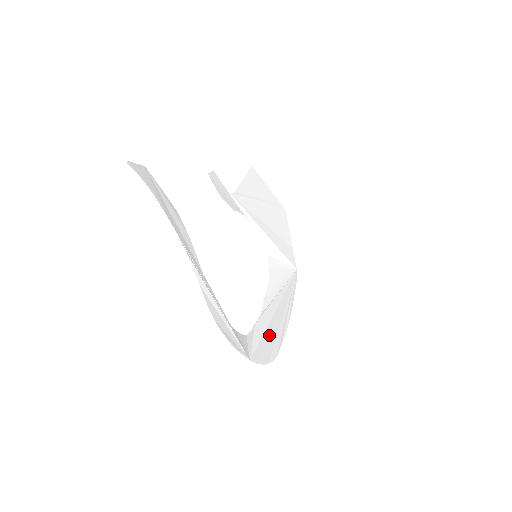
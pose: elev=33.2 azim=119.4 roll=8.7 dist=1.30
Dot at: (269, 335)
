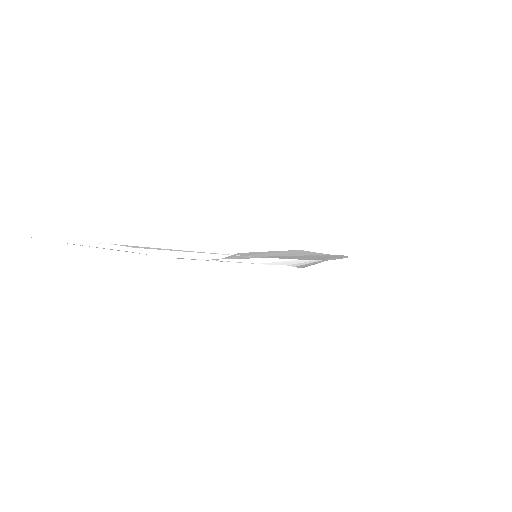
Dot at: occluded
